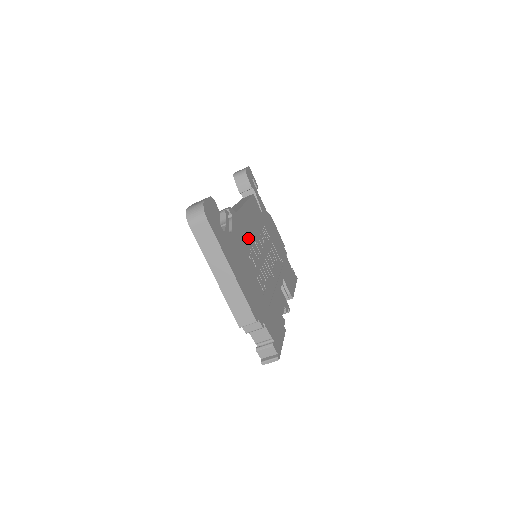
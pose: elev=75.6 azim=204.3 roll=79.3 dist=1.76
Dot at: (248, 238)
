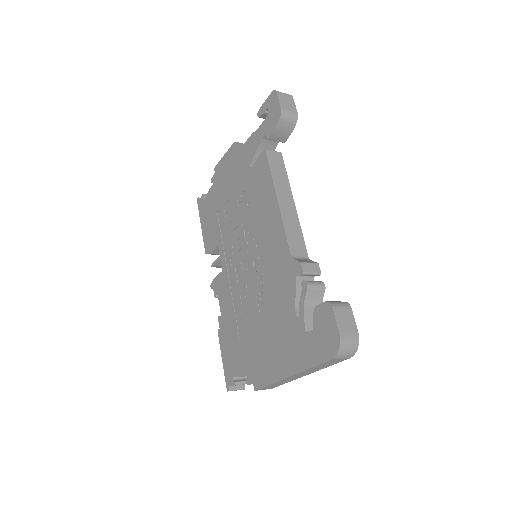
Dot at: occluded
